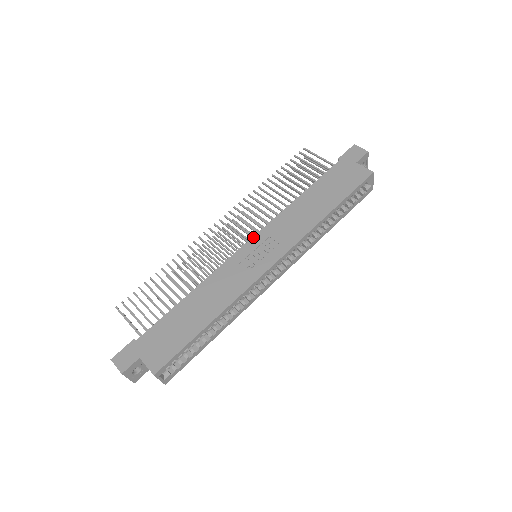
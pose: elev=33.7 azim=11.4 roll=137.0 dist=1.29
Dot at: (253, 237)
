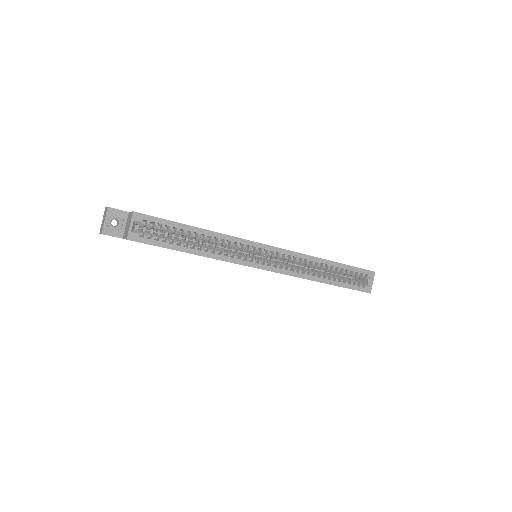
Dot at: occluded
